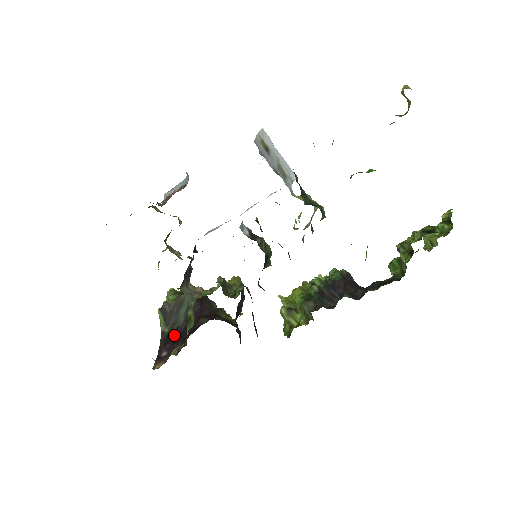
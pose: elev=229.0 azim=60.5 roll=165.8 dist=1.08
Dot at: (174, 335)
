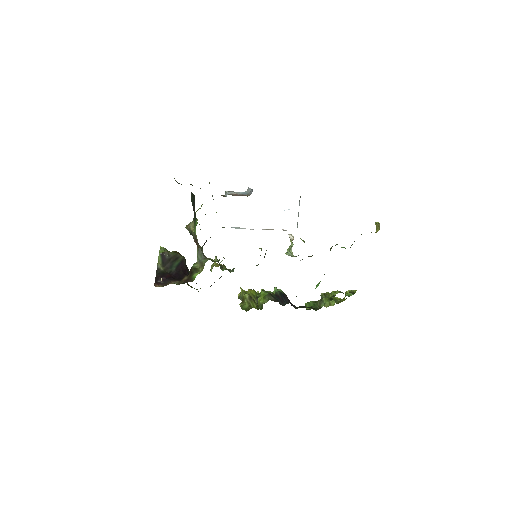
Dot at: (168, 274)
